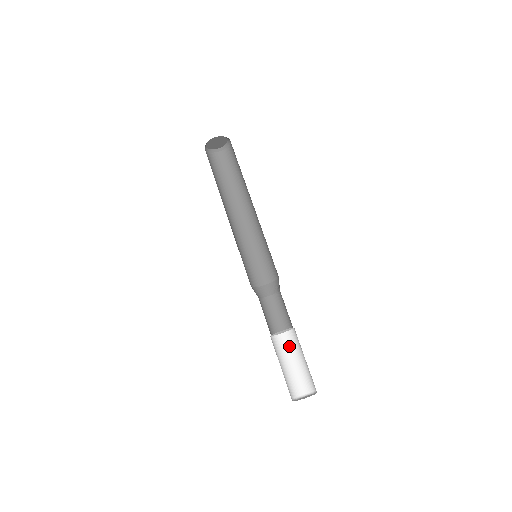
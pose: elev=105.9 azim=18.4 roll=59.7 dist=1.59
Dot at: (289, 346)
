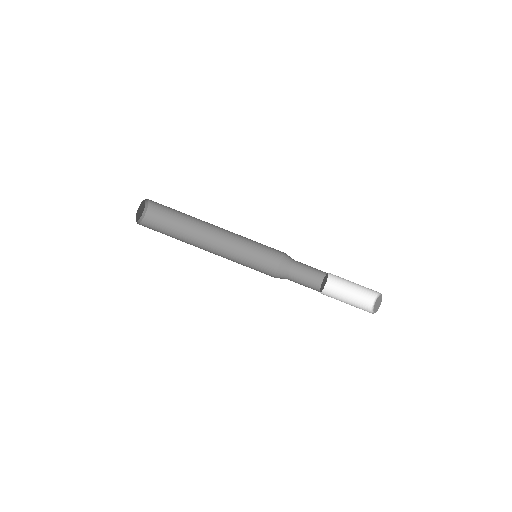
Dot at: (336, 282)
